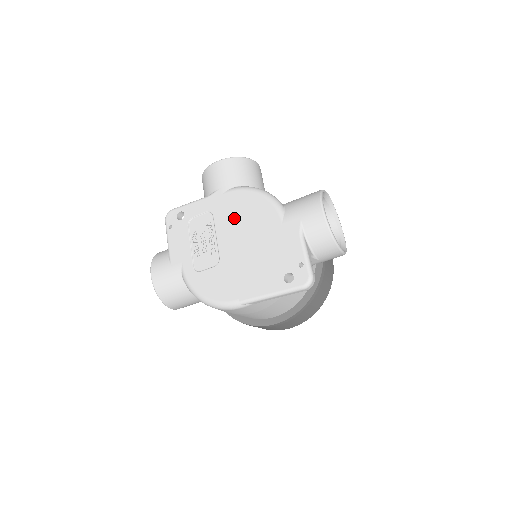
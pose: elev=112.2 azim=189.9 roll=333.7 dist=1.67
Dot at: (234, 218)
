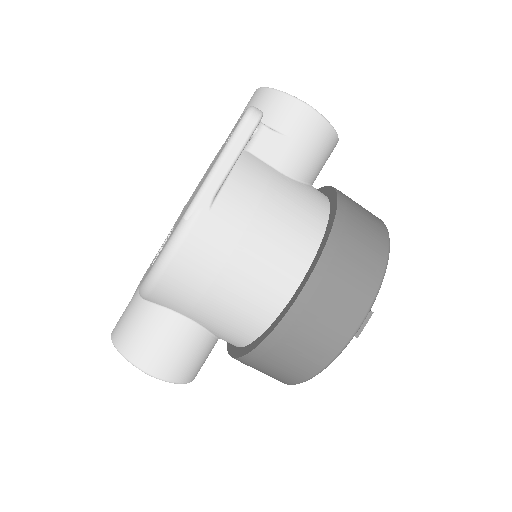
Dot at: (189, 200)
